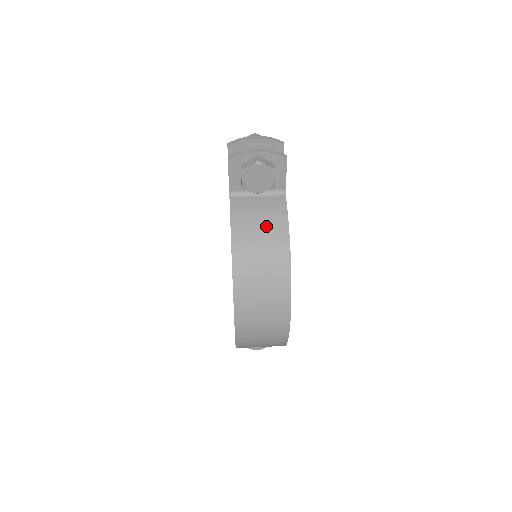
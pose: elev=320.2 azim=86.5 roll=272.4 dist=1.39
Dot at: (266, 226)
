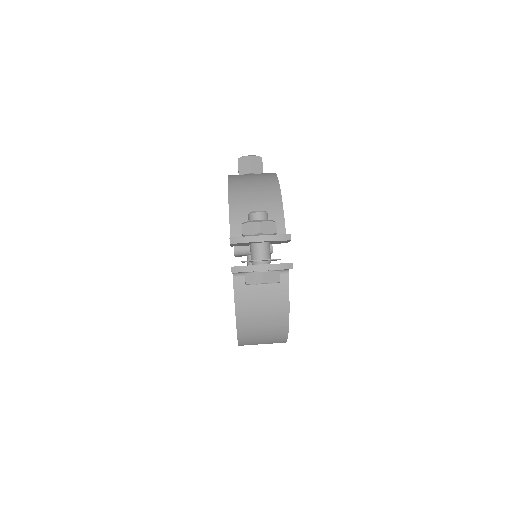
Dot at: (268, 306)
